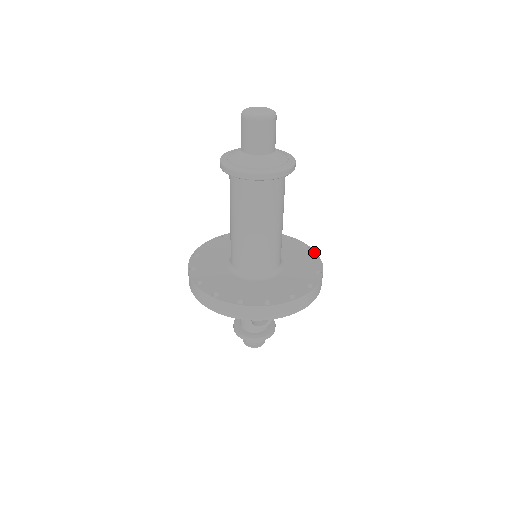
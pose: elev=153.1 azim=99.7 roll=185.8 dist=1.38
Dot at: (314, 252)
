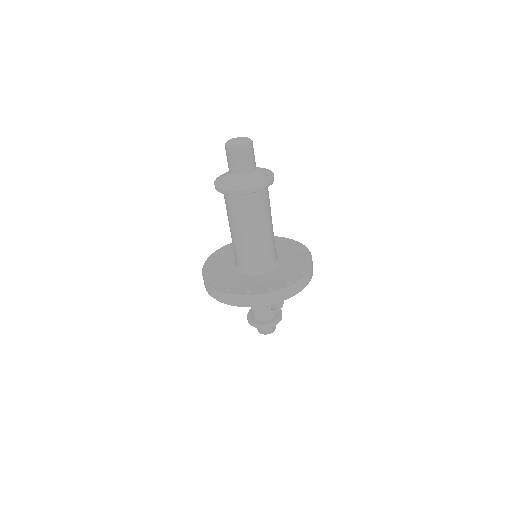
Dot at: (291, 240)
